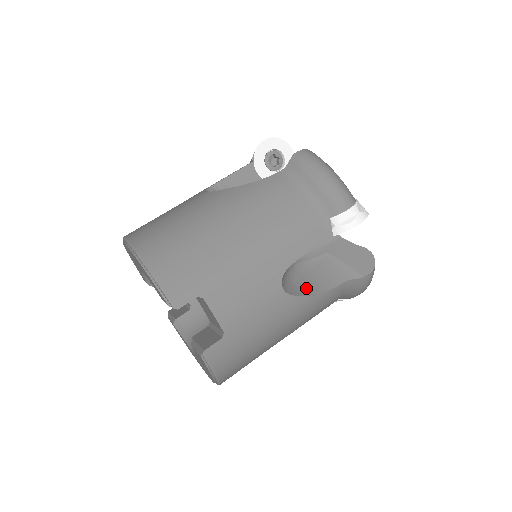
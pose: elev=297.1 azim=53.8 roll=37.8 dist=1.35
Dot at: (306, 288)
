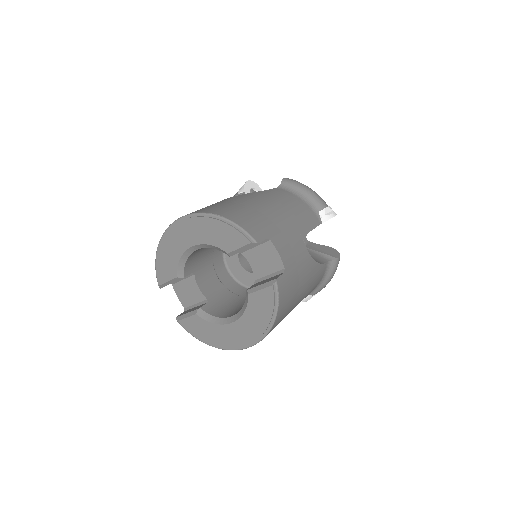
Dot at: occluded
